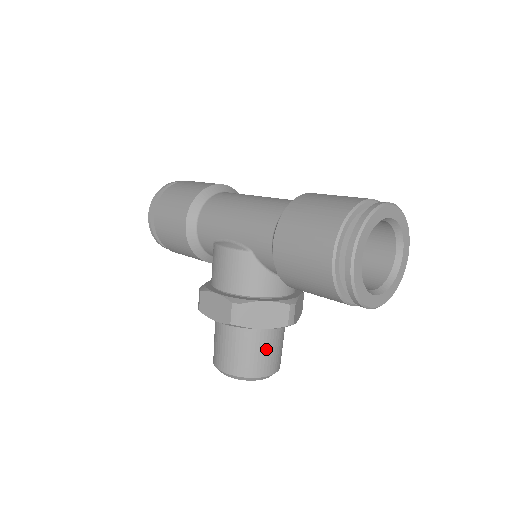
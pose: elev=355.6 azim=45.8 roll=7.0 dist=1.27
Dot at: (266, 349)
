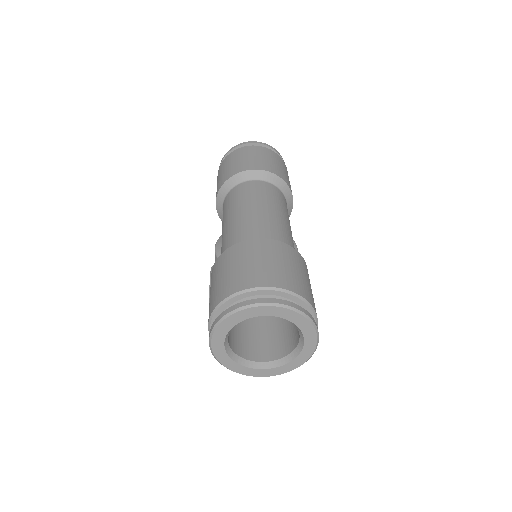
Dot at: occluded
